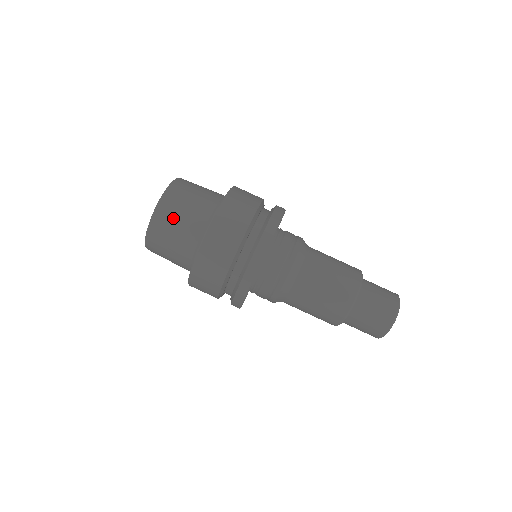
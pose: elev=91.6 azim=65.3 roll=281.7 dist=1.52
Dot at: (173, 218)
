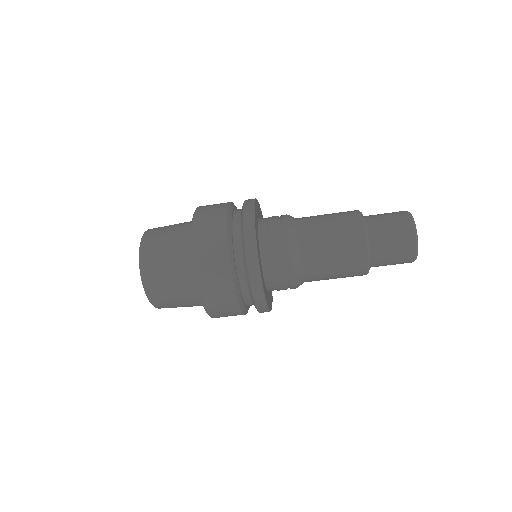
Dot at: (167, 298)
